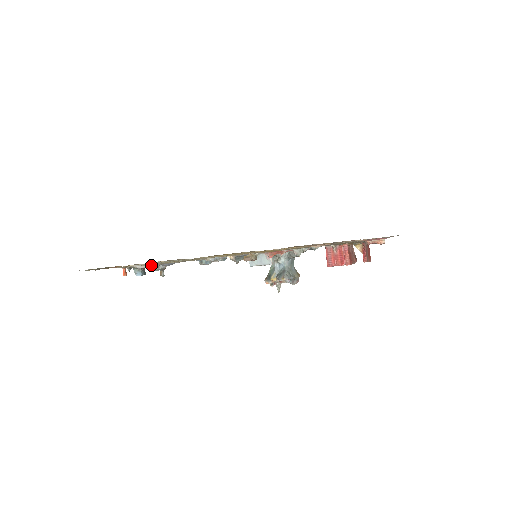
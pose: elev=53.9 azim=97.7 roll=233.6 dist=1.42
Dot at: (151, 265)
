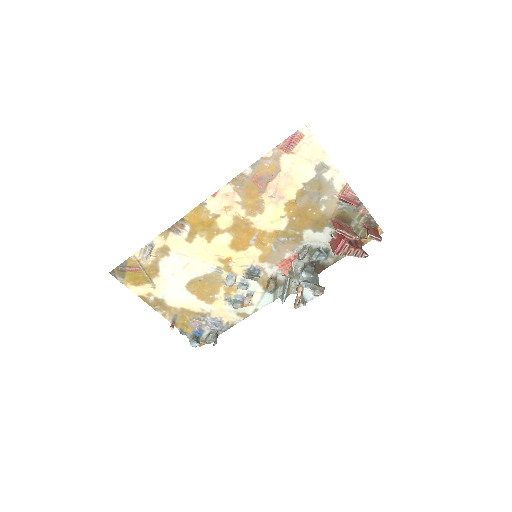
Dot at: (150, 246)
